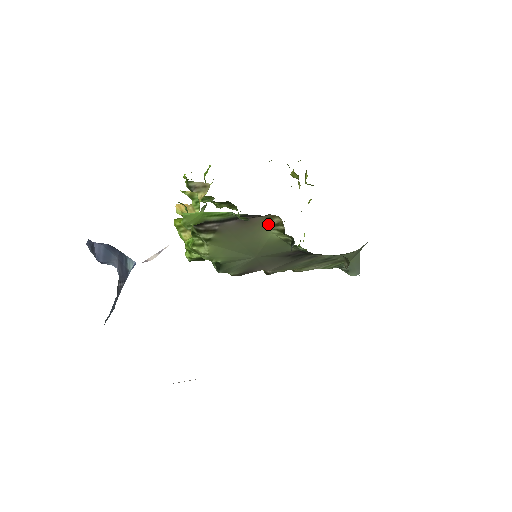
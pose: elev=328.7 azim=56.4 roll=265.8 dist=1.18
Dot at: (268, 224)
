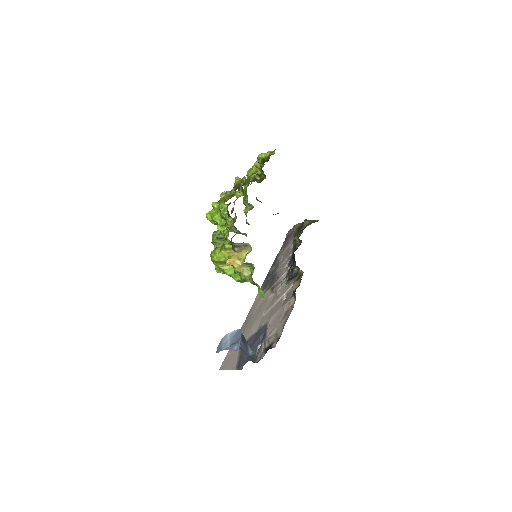
Dot at: occluded
